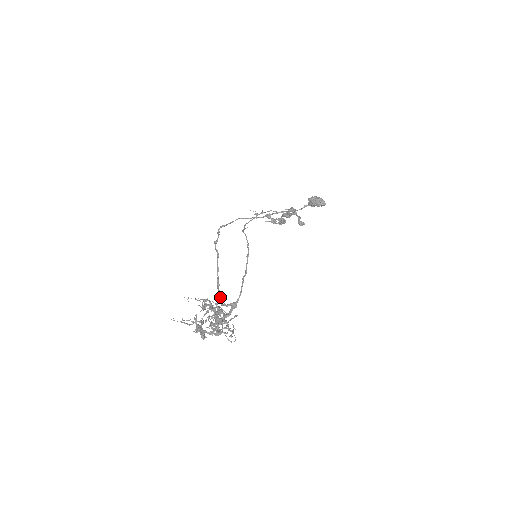
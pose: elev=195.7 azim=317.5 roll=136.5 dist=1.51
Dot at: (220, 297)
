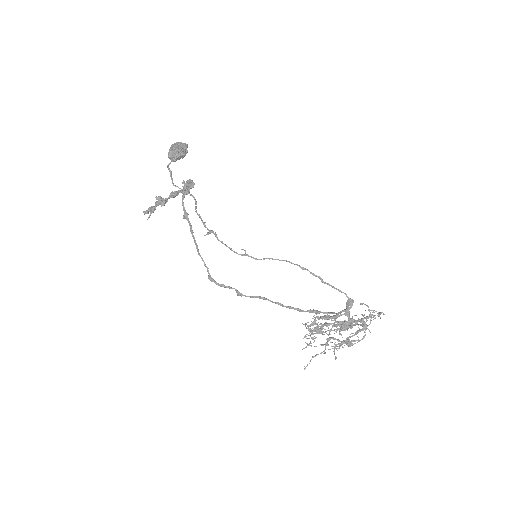
Dot at: occluded
